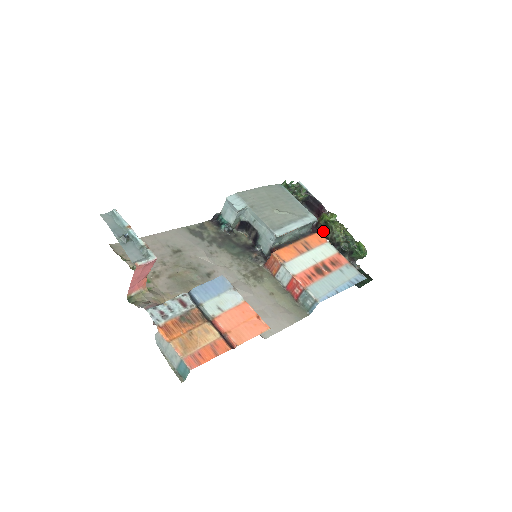
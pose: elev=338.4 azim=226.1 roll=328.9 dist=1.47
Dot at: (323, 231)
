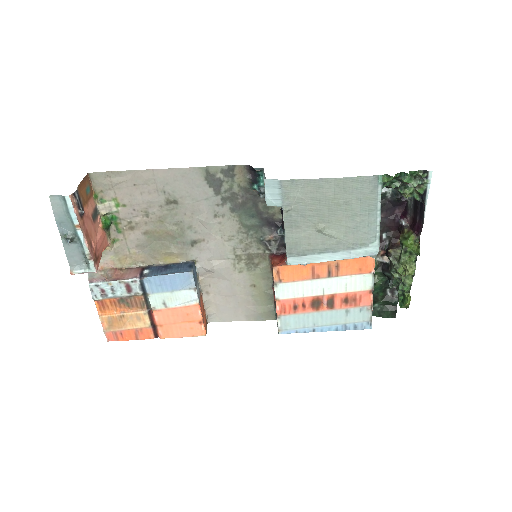
Dot at: (389, 251)
